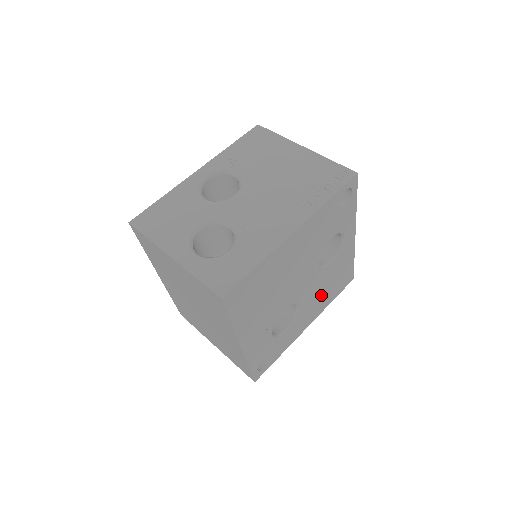
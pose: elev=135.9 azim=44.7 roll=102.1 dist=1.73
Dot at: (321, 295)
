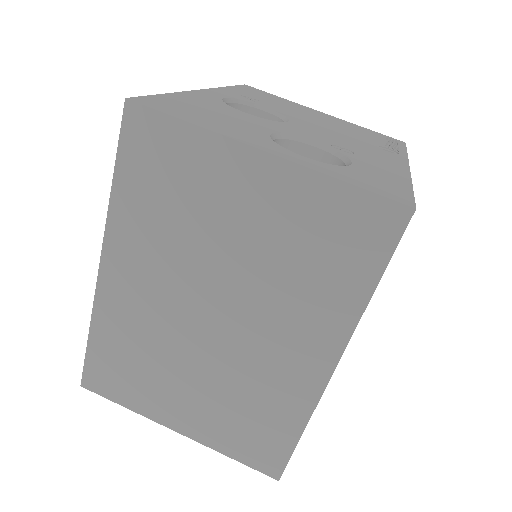
Dot at: occluded
